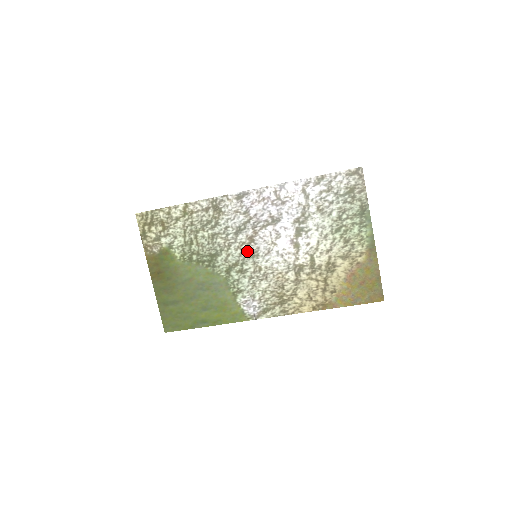
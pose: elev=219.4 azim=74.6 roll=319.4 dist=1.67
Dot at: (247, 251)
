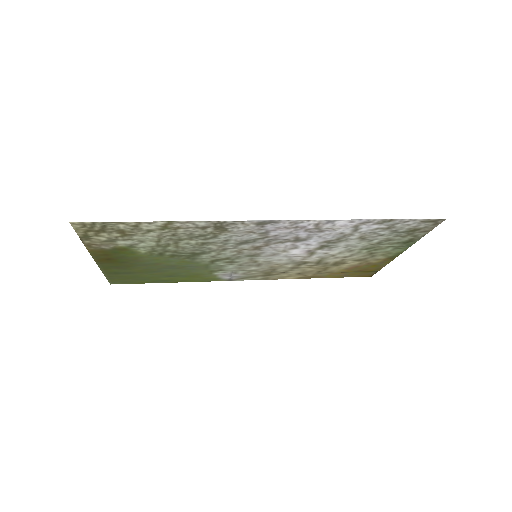
Dot at: (246, 253)
